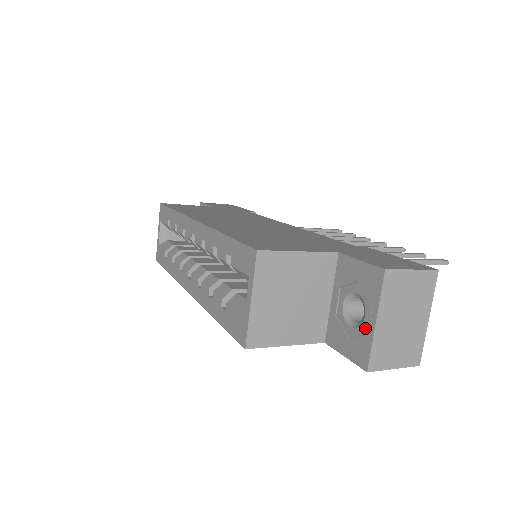
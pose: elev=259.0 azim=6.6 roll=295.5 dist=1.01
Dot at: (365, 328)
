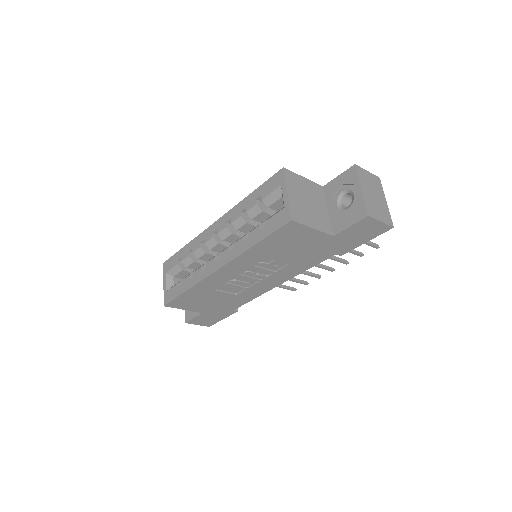
Dot at: (356, 199)
